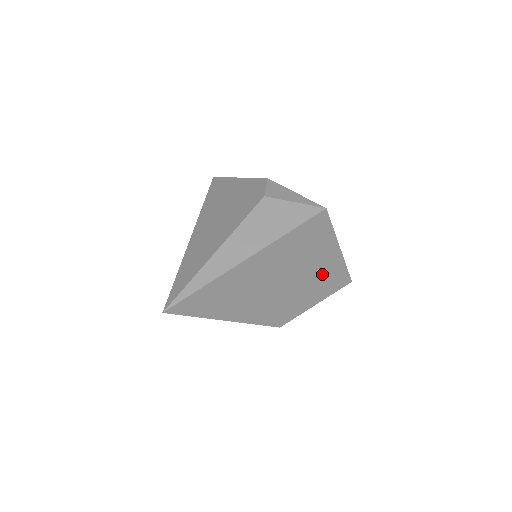
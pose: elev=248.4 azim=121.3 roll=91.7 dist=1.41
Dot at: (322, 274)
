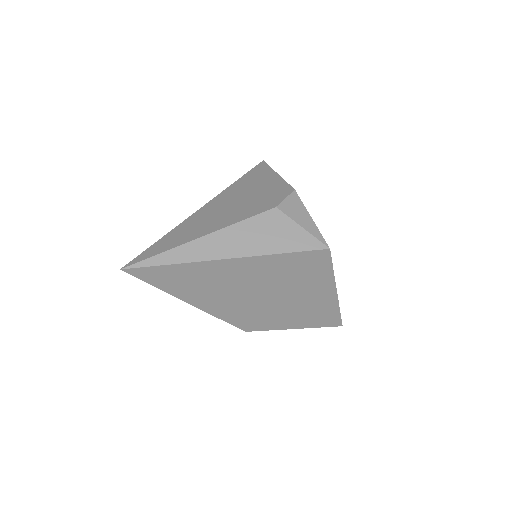
Dot at: (308, 305)
